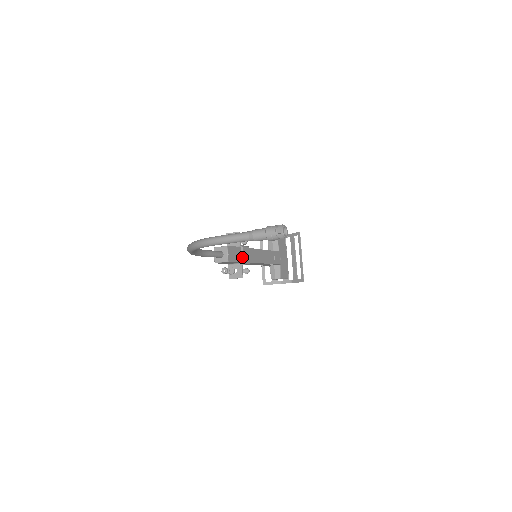
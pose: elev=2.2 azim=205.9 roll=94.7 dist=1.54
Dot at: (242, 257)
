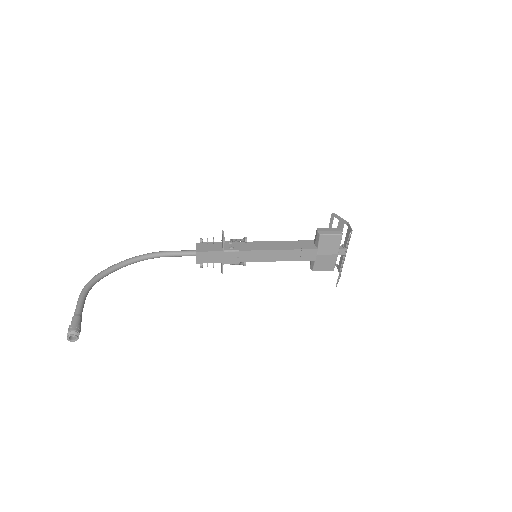
Dot at: (224, 259)
